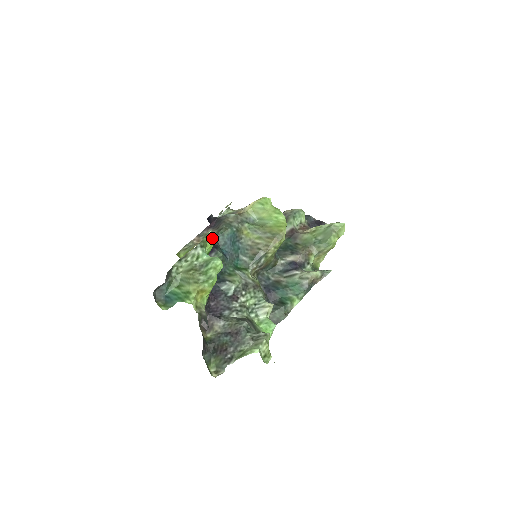
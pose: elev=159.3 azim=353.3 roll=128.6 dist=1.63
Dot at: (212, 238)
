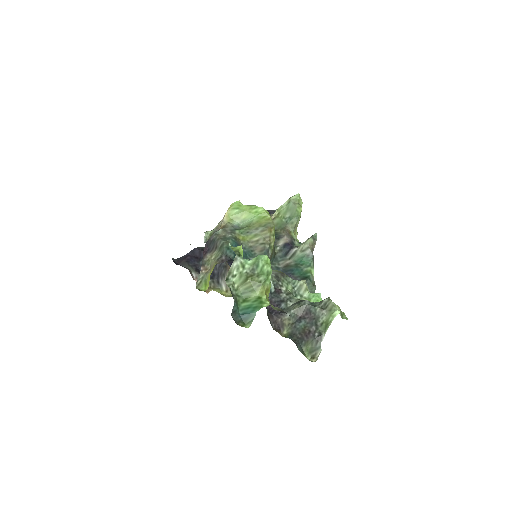
Dot at: (238, 246)
